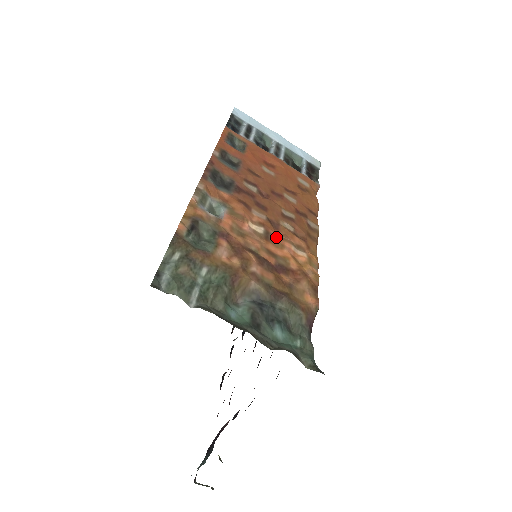
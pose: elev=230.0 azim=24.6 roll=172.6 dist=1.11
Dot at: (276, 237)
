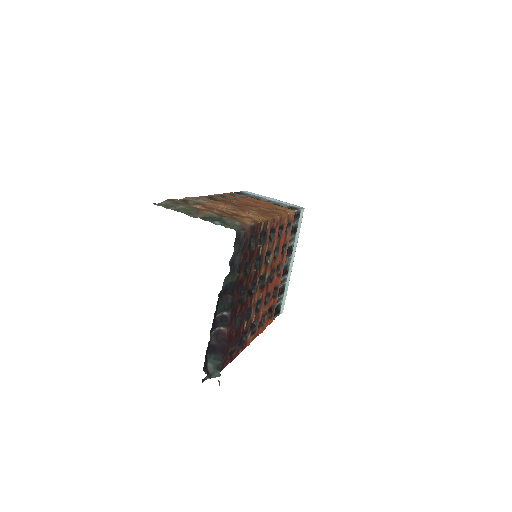
Dot at: (239, 211)
